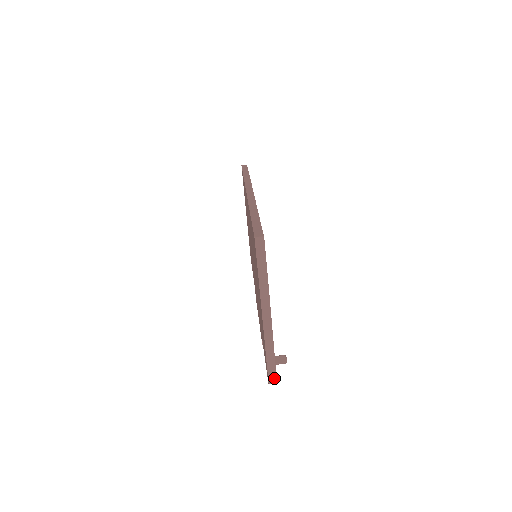
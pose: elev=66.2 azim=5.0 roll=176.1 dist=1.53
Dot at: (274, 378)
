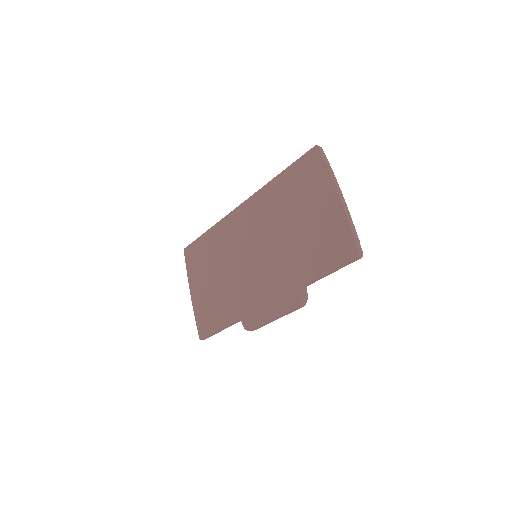
Dot at: (361, 249)
